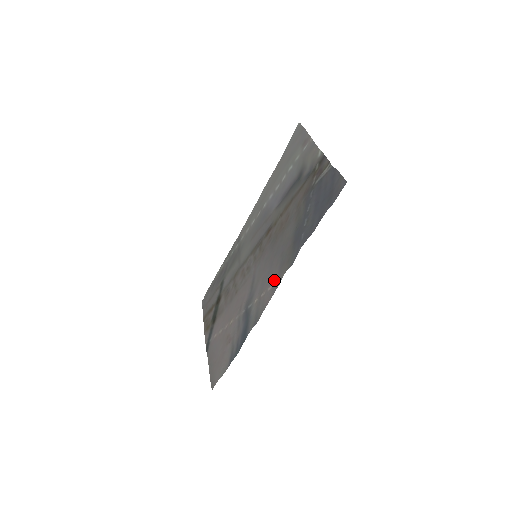
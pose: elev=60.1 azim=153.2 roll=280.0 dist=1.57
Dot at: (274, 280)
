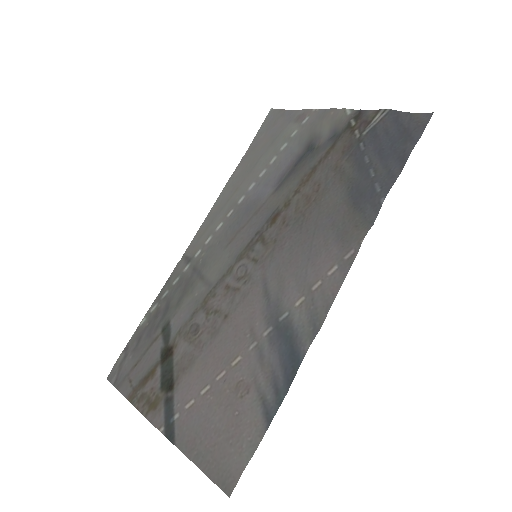
Dot at: (337, 257)
